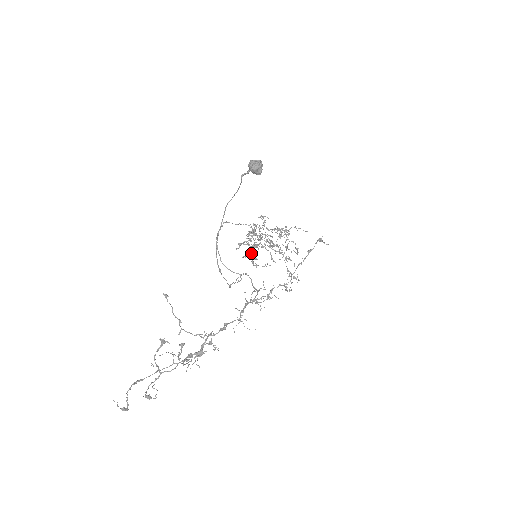
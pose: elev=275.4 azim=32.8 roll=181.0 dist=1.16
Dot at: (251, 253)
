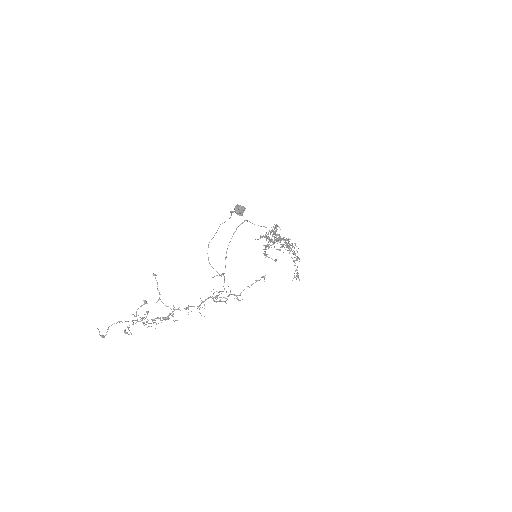
Dot at: (266, 247)
